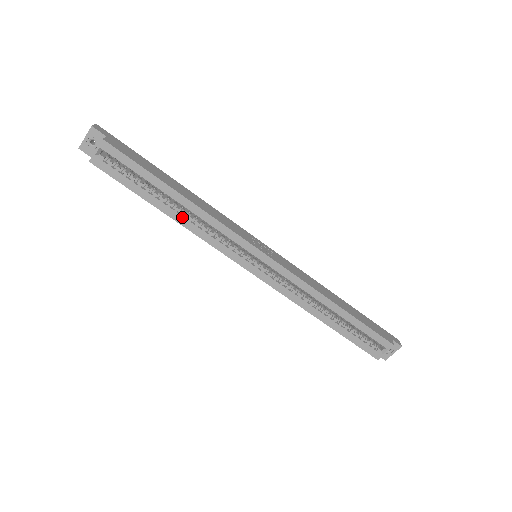
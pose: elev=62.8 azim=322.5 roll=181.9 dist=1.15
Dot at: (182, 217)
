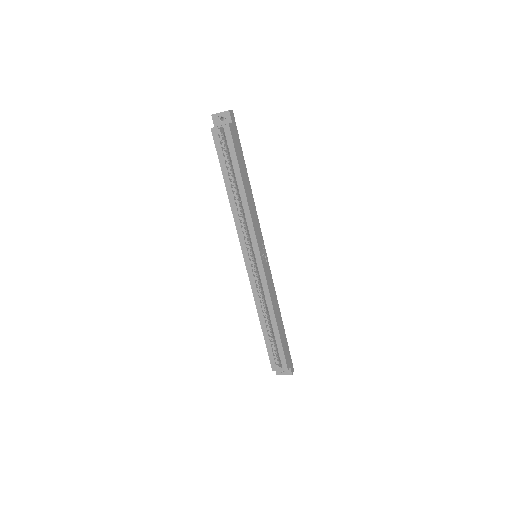
Dot at: (234, 201)
